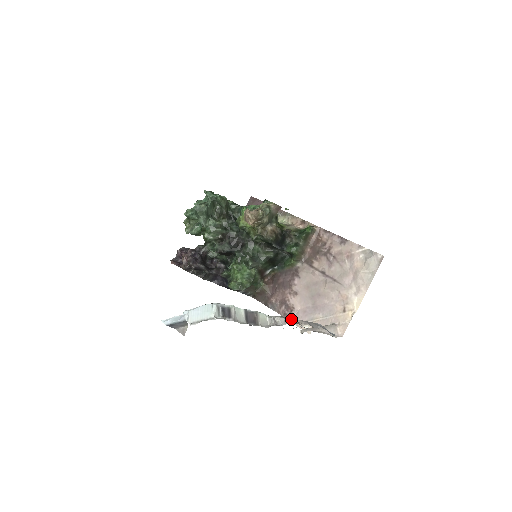
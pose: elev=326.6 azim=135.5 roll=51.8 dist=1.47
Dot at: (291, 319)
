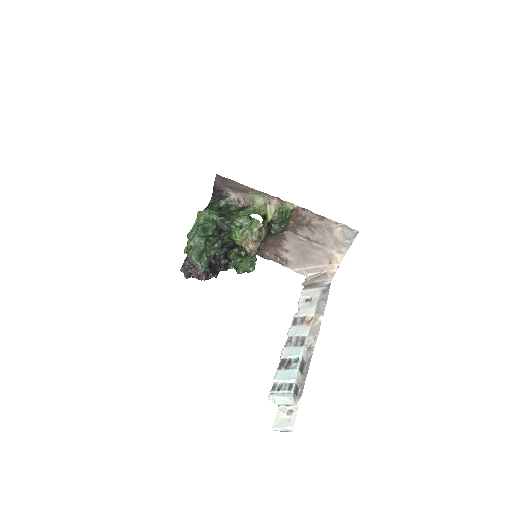
Dot at: (313, 326)
